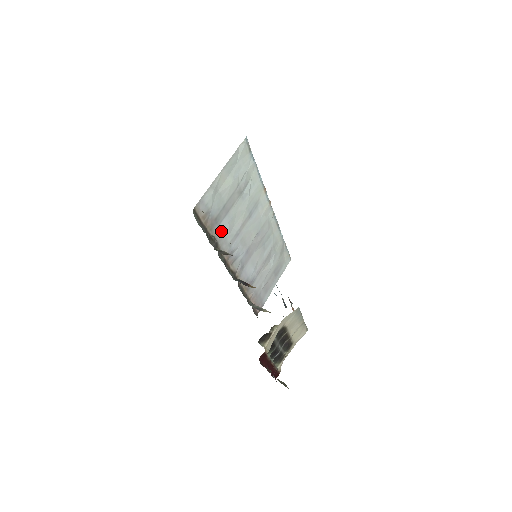
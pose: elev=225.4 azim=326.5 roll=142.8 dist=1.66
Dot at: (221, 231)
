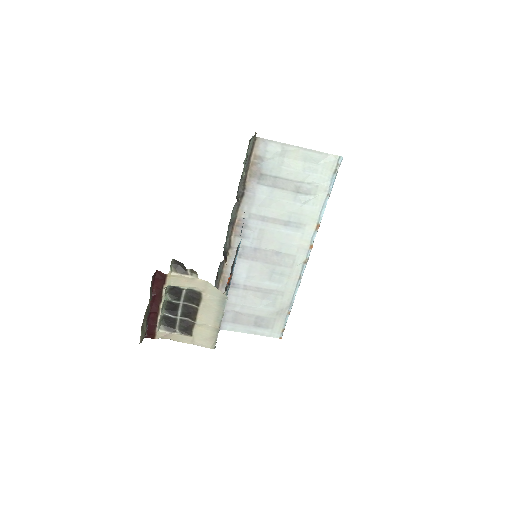
Dot at: (256, 192)
